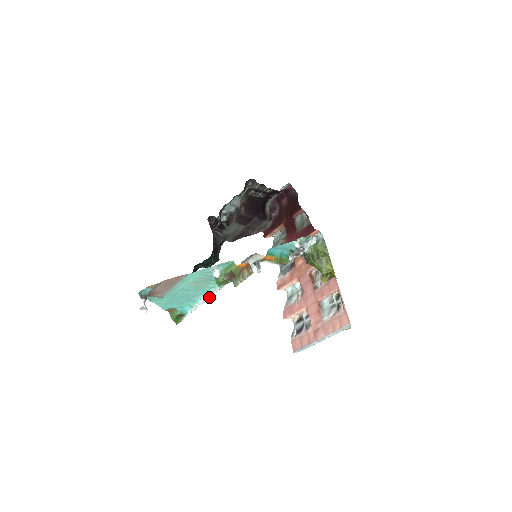
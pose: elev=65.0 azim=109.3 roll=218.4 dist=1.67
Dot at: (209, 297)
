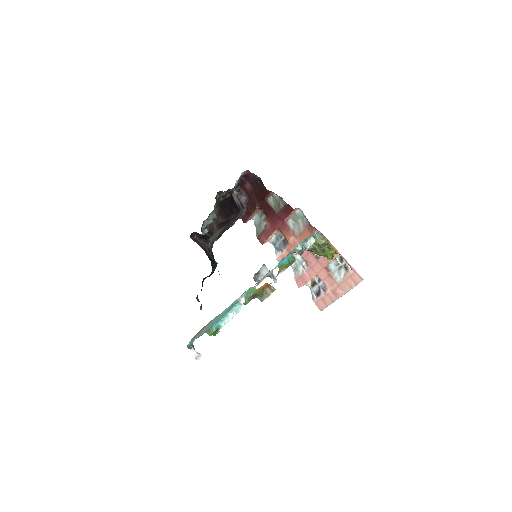
Dot at: (238, 312)
